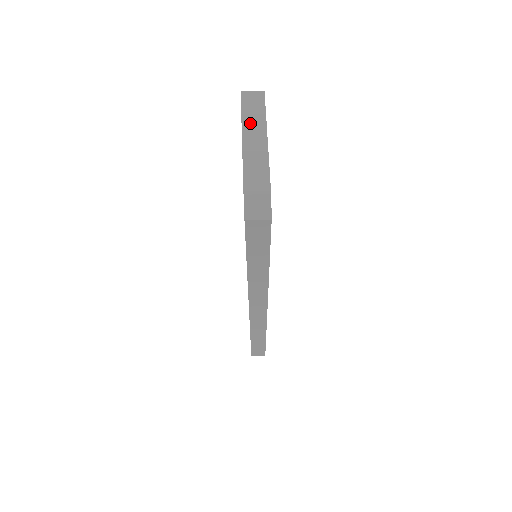
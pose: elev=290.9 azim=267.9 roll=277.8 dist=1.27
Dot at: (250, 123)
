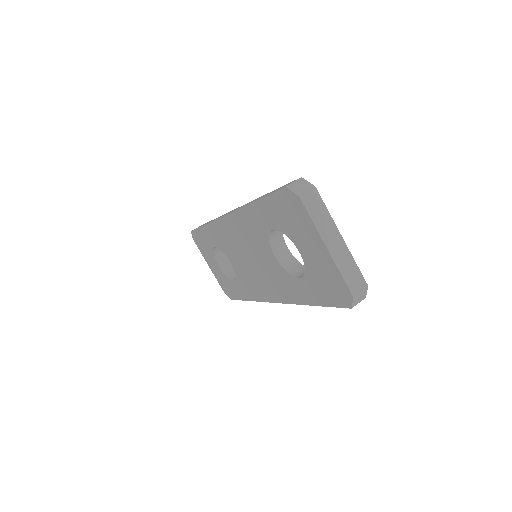
Dot at: (324, 228)
